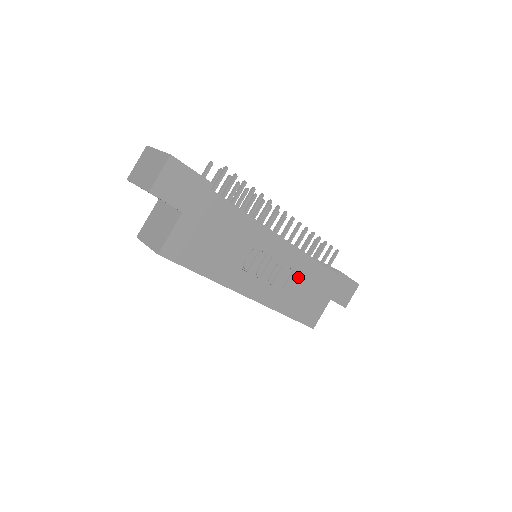
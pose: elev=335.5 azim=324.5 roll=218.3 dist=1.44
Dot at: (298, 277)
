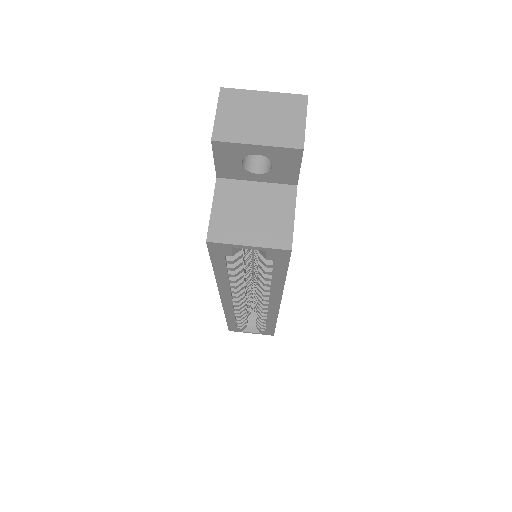
Dot at: occluded
